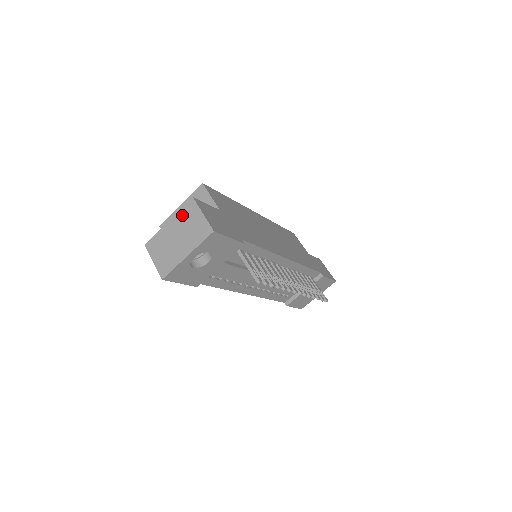
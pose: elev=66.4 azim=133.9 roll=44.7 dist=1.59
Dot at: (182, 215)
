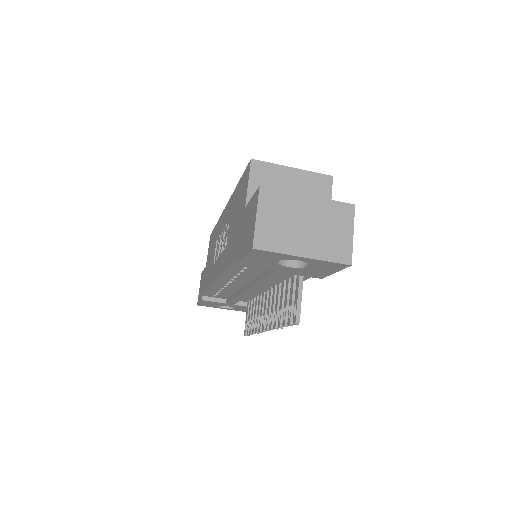
Dot at: (330, 208)
